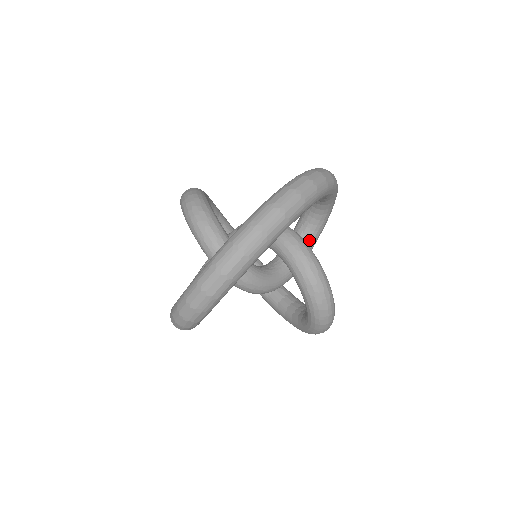
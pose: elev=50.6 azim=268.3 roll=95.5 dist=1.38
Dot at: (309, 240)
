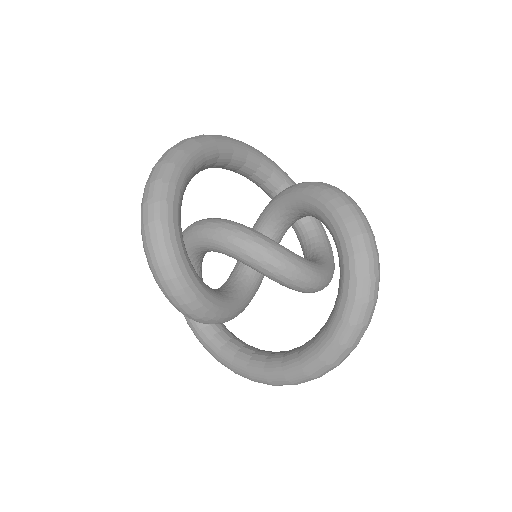
Dot at: (319, 257)
